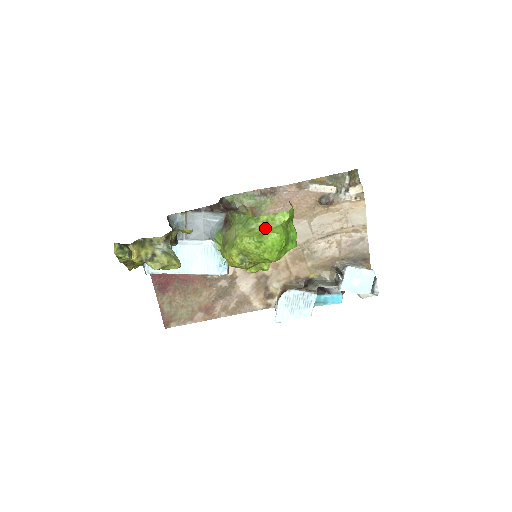
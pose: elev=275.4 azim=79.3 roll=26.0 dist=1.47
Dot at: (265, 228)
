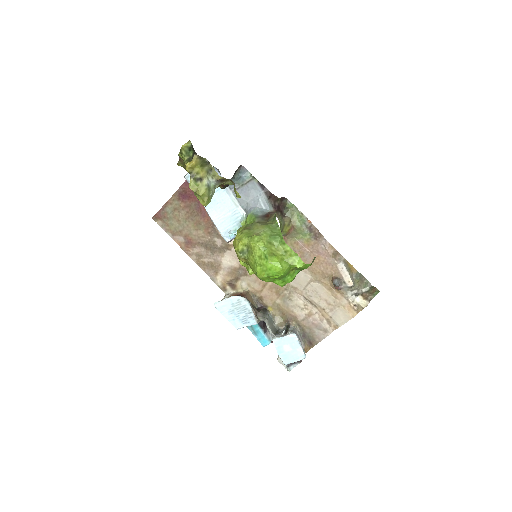
Dot at: (280, 254)
